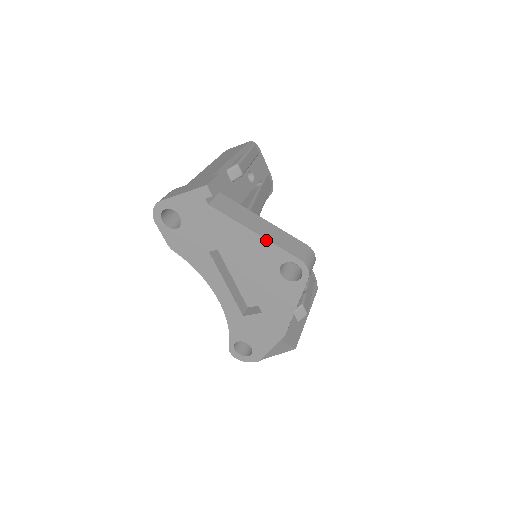
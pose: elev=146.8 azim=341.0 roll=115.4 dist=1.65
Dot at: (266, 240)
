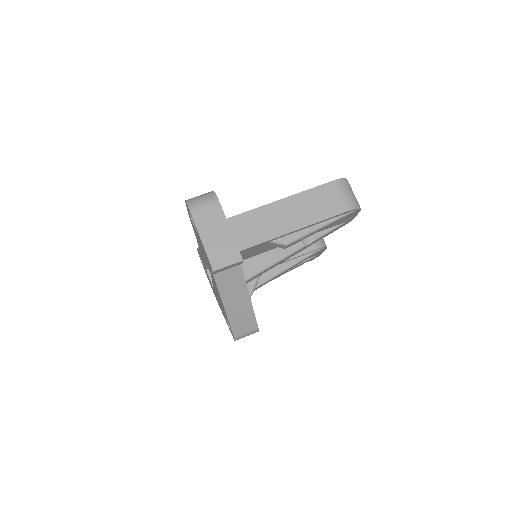
Dot at: (226, 313)
